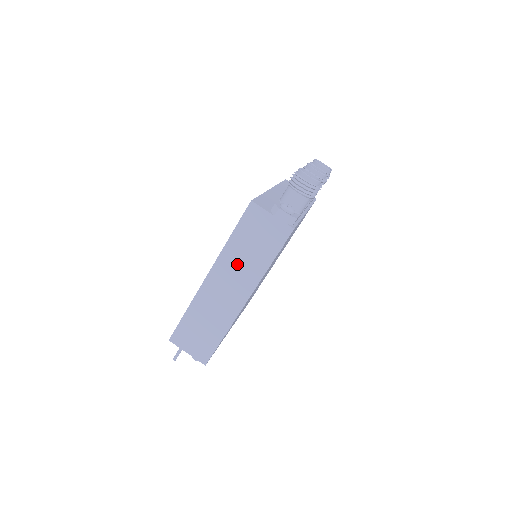
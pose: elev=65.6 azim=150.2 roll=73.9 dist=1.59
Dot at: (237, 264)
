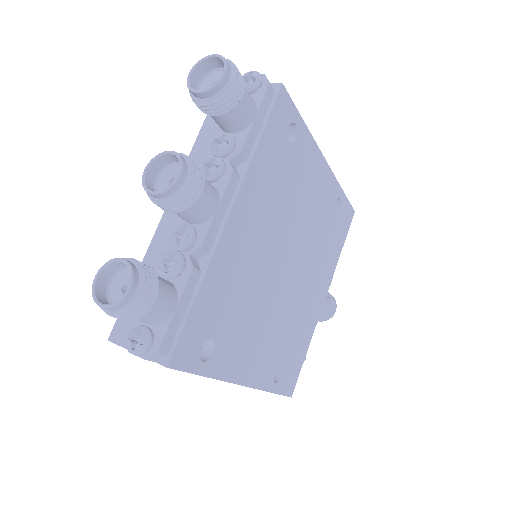
Dot at: occluded
